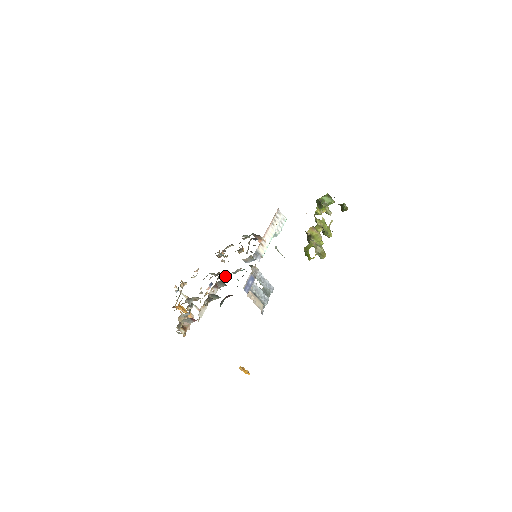
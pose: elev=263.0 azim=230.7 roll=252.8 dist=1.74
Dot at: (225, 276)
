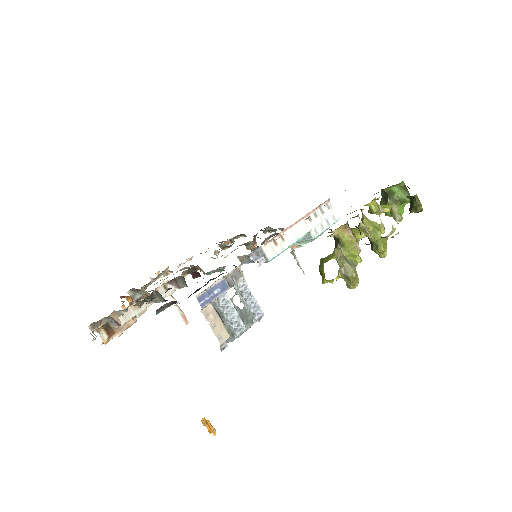
Dot at: (196, 272)
